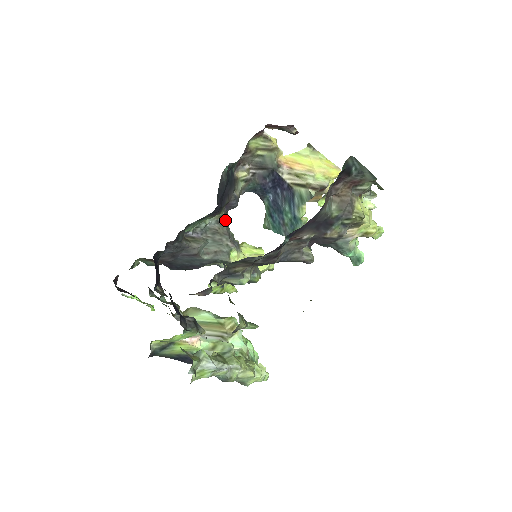
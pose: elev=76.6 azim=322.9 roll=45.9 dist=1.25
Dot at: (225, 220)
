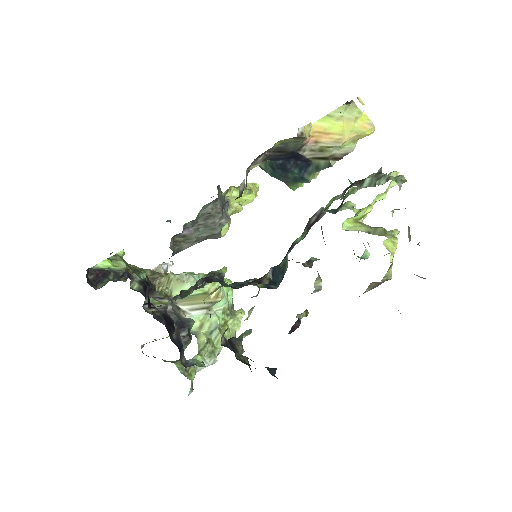
Dot at: (219, 191)
